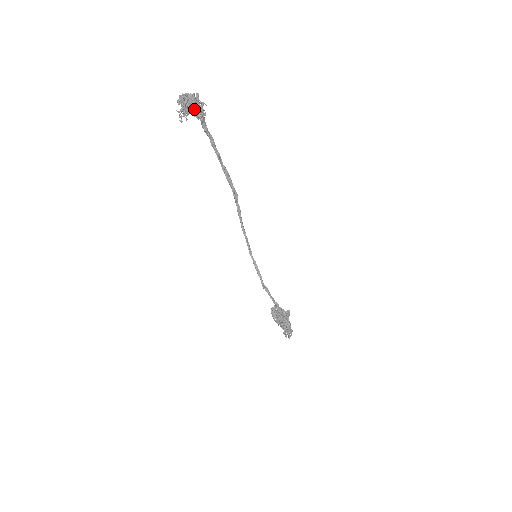
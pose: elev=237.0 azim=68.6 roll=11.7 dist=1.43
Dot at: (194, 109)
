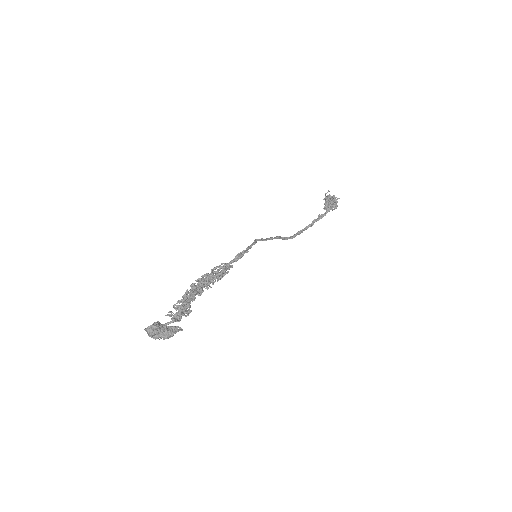
Dot at: (335, 199)
